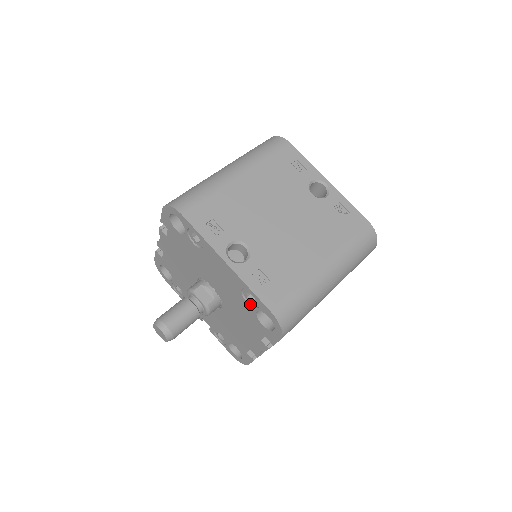
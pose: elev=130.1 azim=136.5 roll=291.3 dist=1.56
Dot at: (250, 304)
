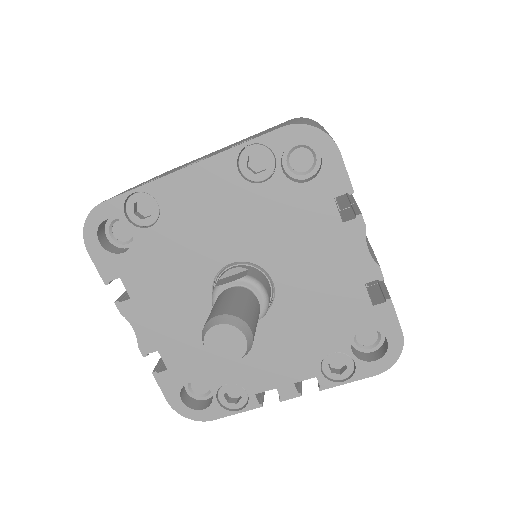
Dot at: (268, 179)
